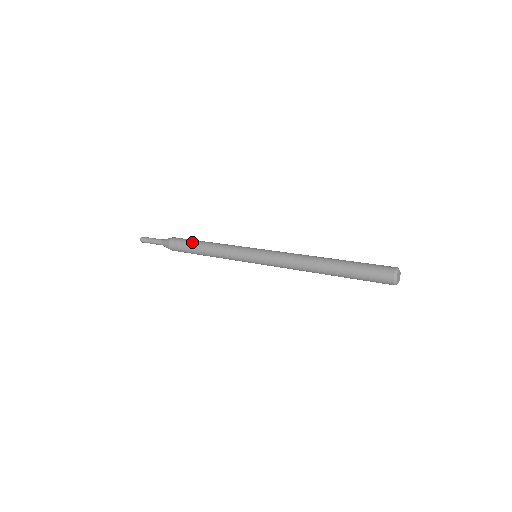
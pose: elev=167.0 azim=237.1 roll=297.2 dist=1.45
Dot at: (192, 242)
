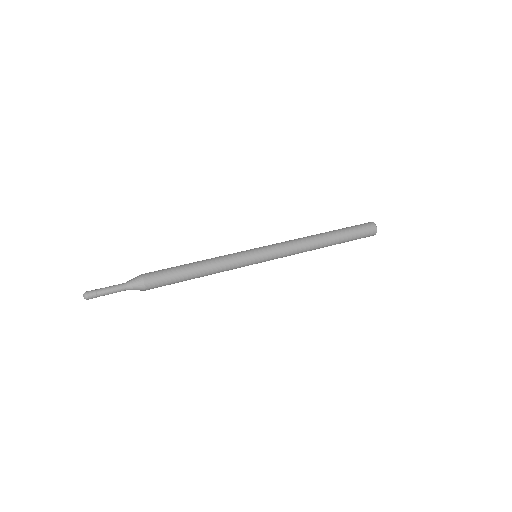
Dot at: (179, 272)
